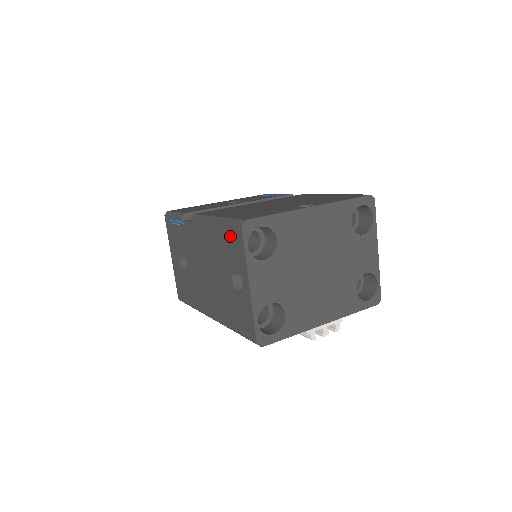
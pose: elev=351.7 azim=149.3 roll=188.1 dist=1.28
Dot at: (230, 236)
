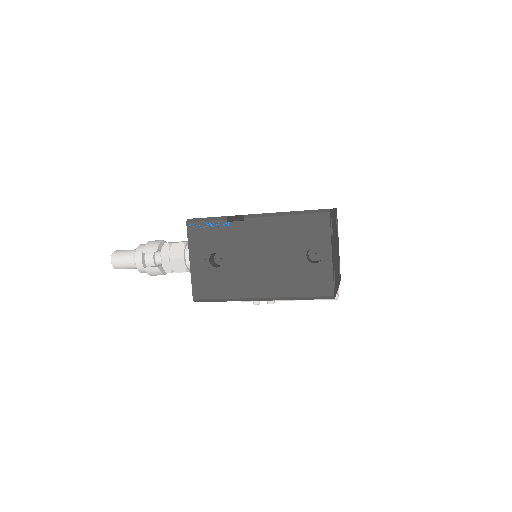
Dot at: (311, 222)
